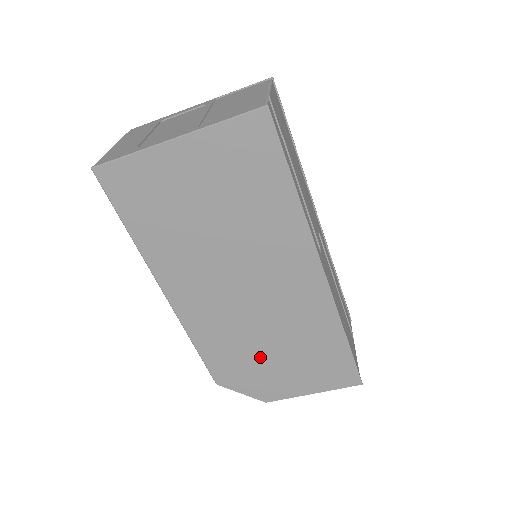
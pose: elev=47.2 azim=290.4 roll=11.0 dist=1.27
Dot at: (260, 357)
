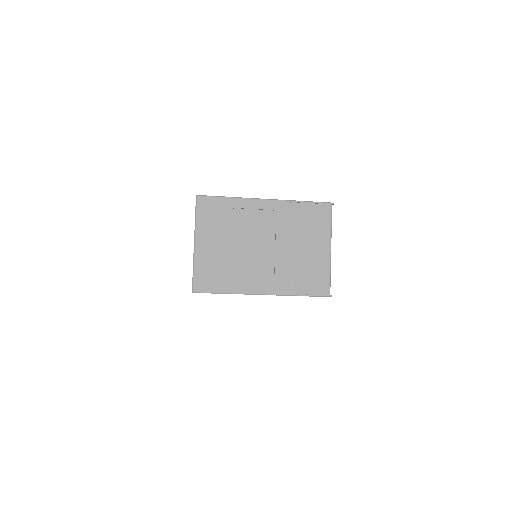
Dot at: occluded
